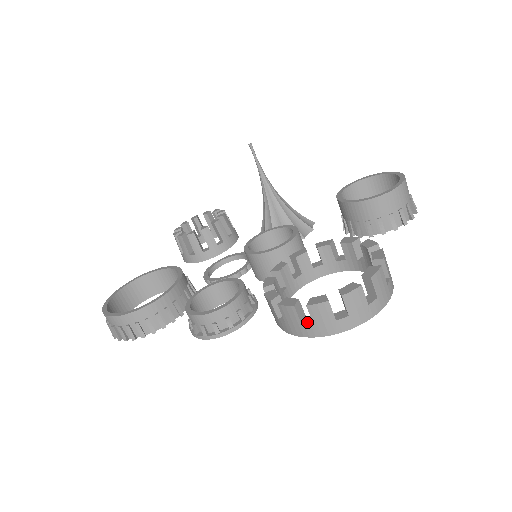
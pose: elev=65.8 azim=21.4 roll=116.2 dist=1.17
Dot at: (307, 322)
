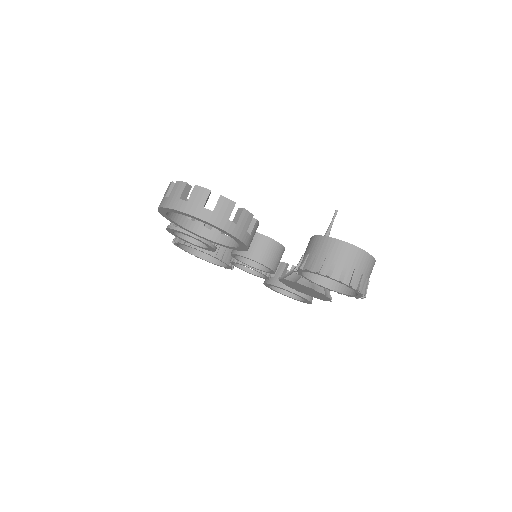
Dot at: occluded
